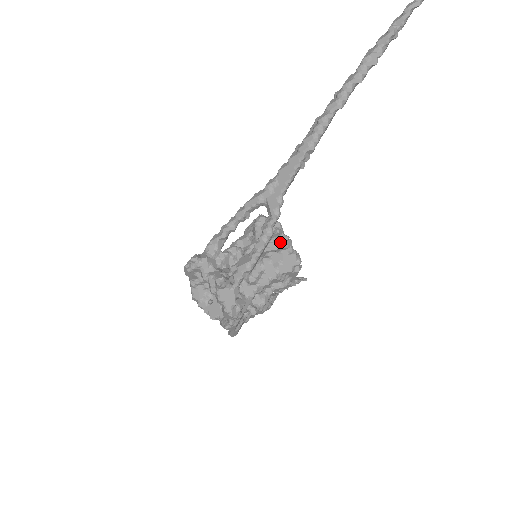
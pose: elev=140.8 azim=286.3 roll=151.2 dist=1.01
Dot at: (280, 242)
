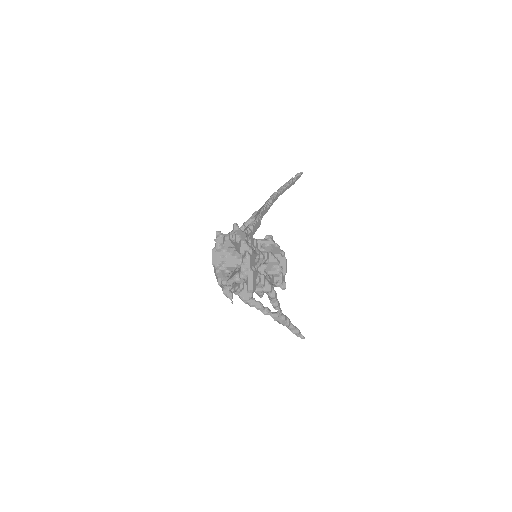
Dot at: (268, 237)
